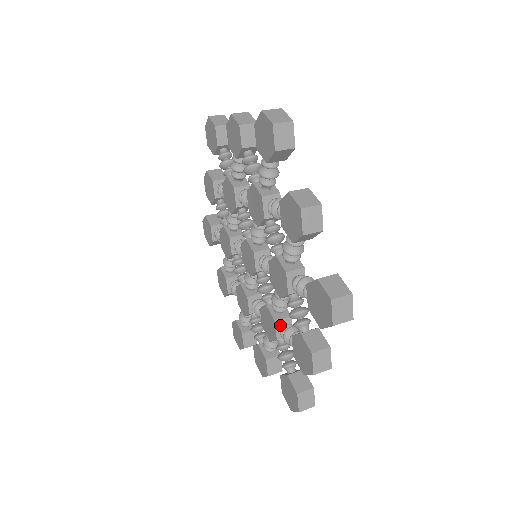
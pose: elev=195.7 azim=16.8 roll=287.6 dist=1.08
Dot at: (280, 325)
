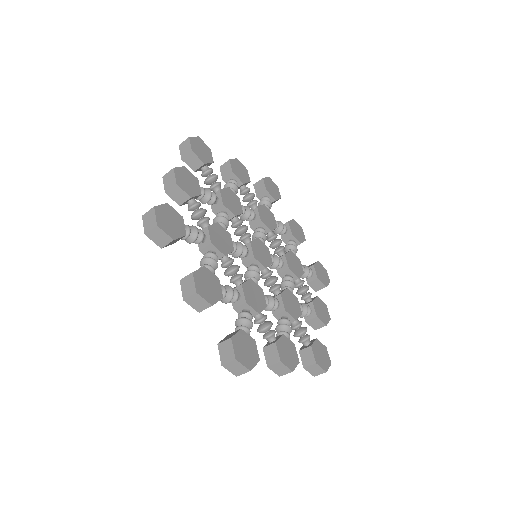
Dot at: (280, 317)
